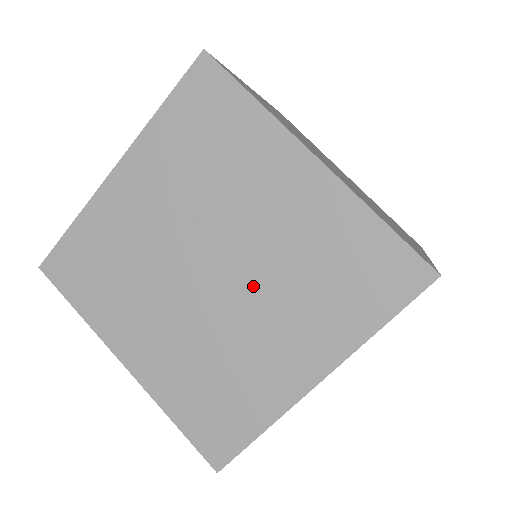
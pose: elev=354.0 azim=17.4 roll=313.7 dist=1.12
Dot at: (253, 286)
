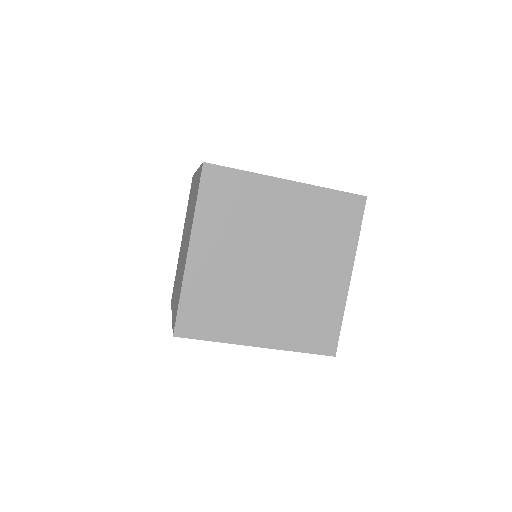
Dot at: occluded
